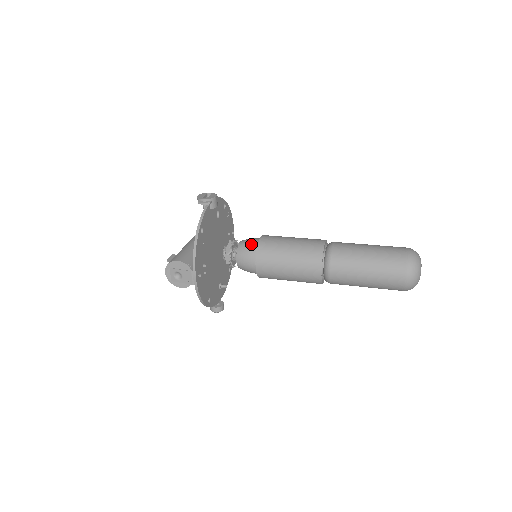
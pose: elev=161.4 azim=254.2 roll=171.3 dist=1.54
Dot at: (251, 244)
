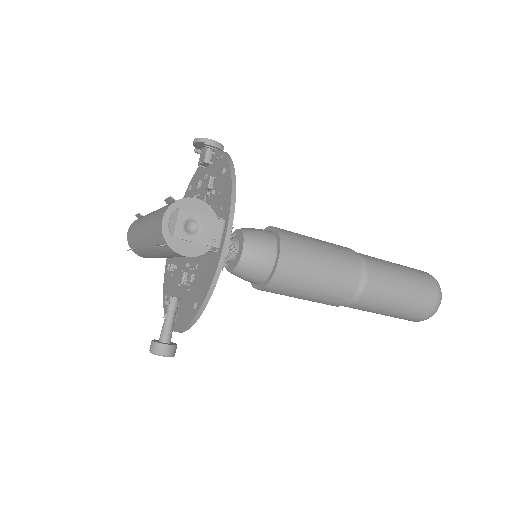
Dot at: (263, 230)
